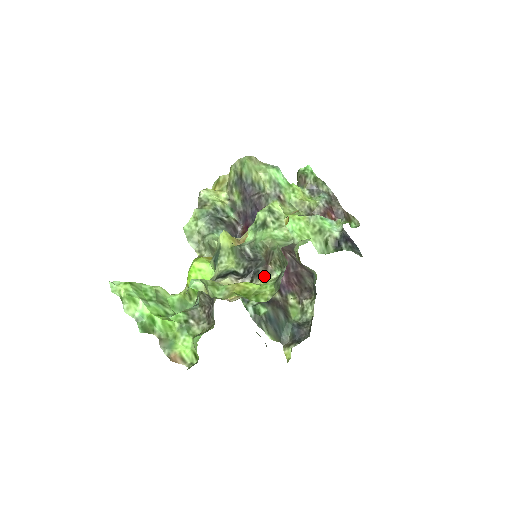
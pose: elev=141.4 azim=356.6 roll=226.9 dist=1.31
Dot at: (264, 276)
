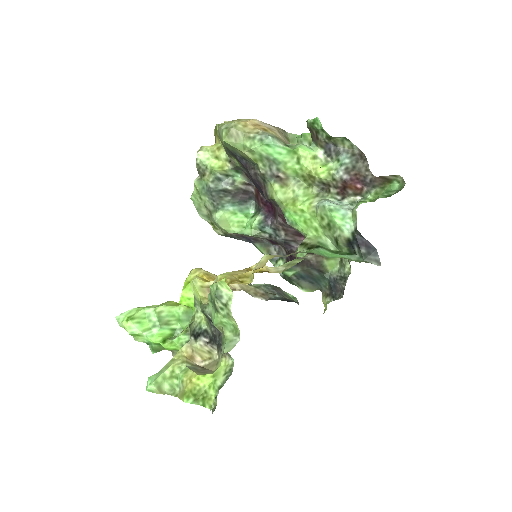
Dot at: (224, 354)
